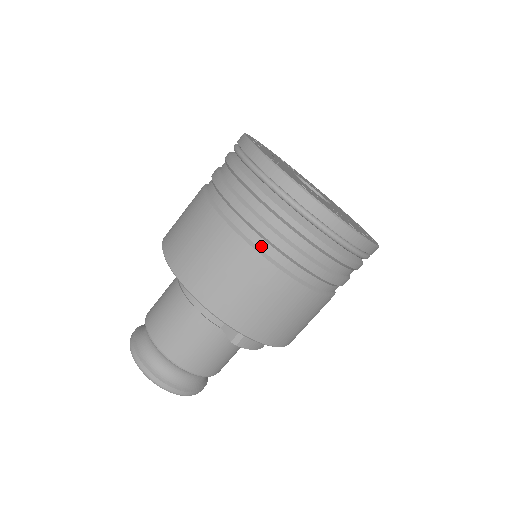
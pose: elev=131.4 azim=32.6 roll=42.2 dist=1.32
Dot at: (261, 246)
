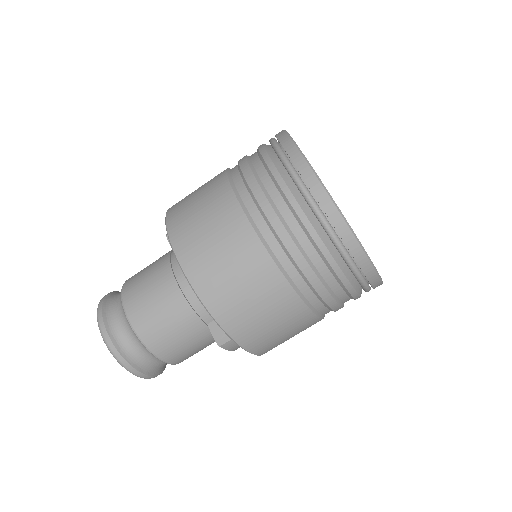
Dot at: (284, 264)
